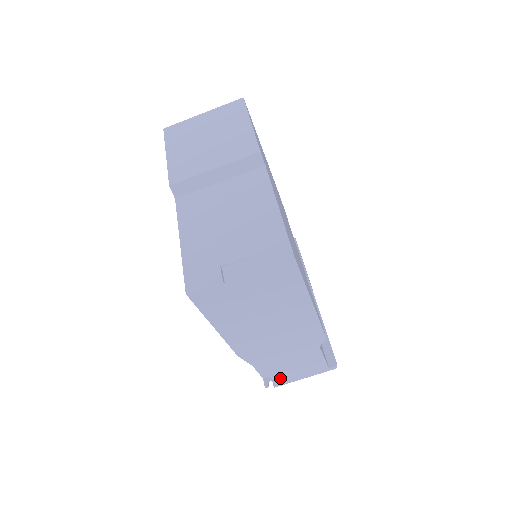
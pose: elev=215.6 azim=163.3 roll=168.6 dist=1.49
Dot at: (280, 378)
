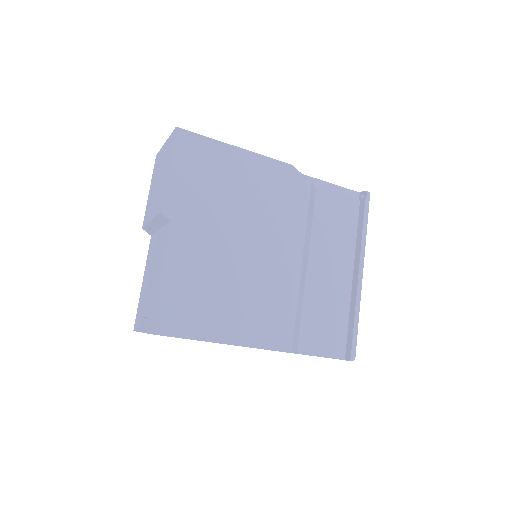
Dot at: occluded
